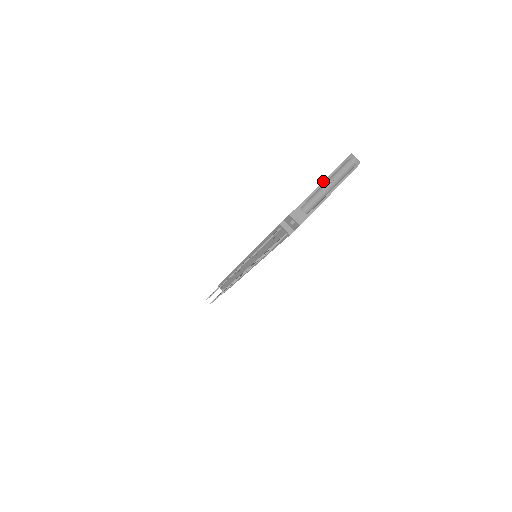
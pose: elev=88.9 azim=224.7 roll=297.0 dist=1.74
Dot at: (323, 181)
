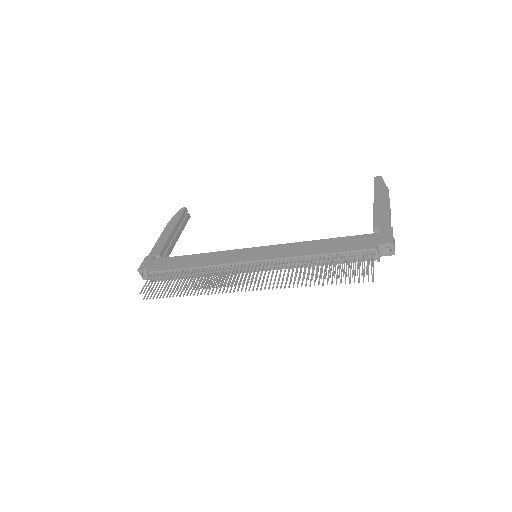
Dot at: occluded
